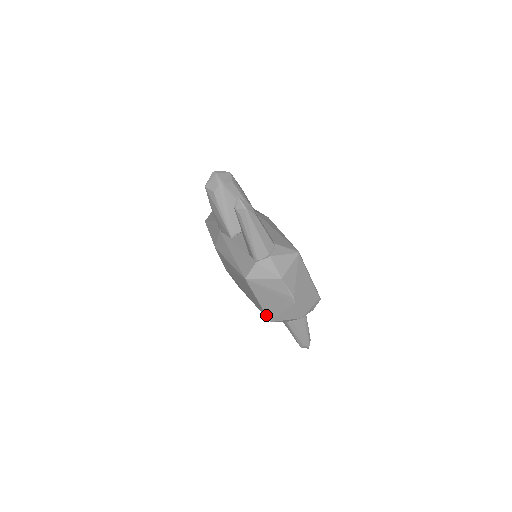
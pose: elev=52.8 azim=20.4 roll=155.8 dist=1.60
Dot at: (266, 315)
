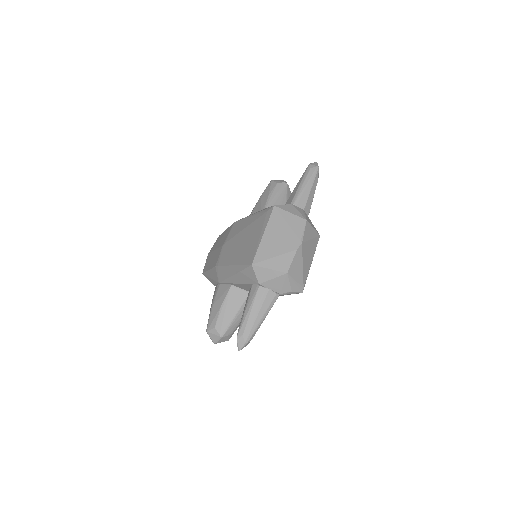
Dot at: (255, 254)
